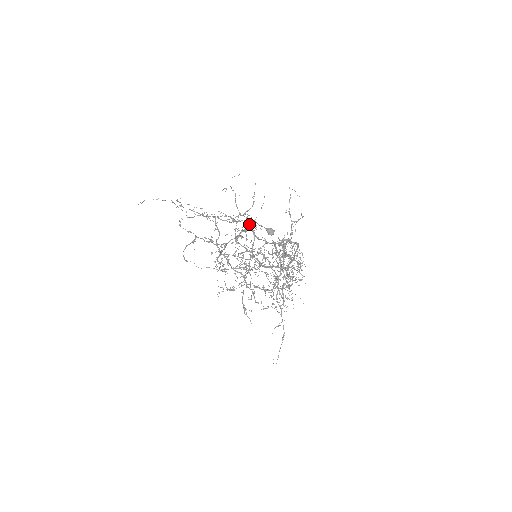
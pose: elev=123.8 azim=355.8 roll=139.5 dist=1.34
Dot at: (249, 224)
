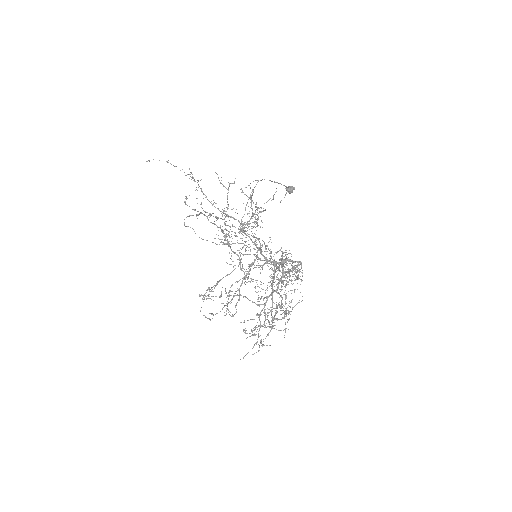
Dot at: occluded
